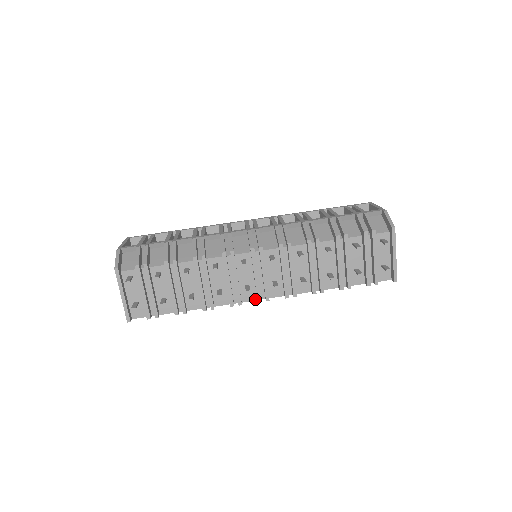
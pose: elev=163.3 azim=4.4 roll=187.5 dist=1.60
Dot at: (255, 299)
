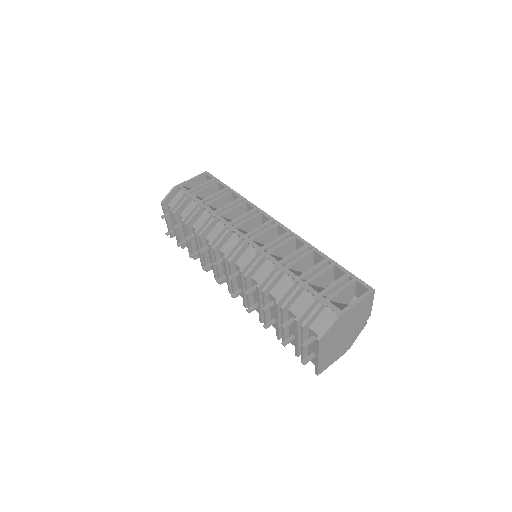
Dot at: occluded
